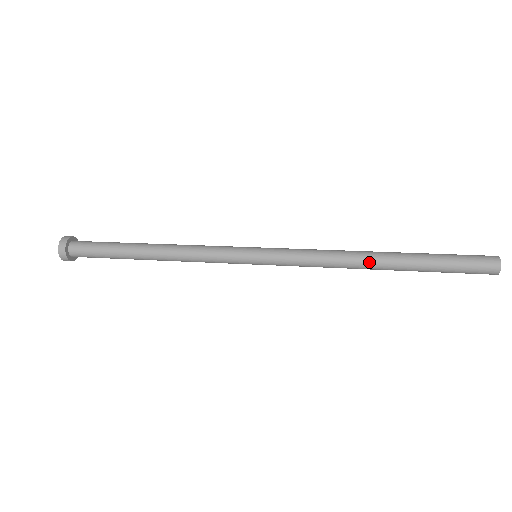
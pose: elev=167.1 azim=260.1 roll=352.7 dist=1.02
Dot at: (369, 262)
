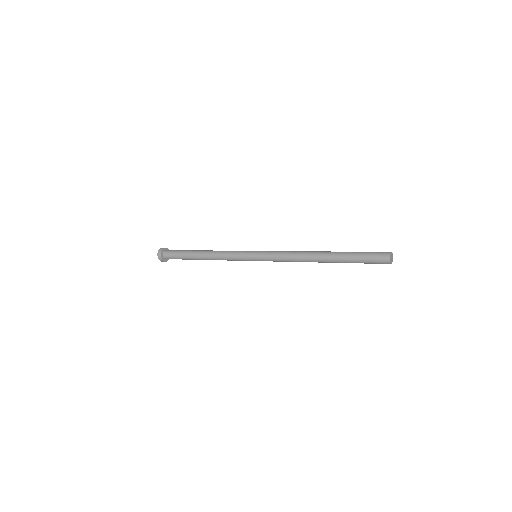
Dot at: (315, 260)
